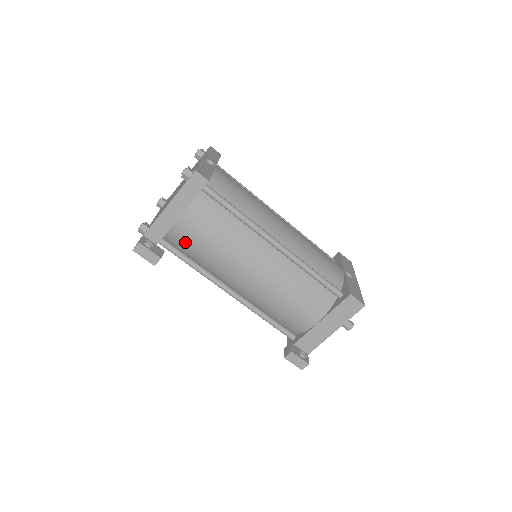
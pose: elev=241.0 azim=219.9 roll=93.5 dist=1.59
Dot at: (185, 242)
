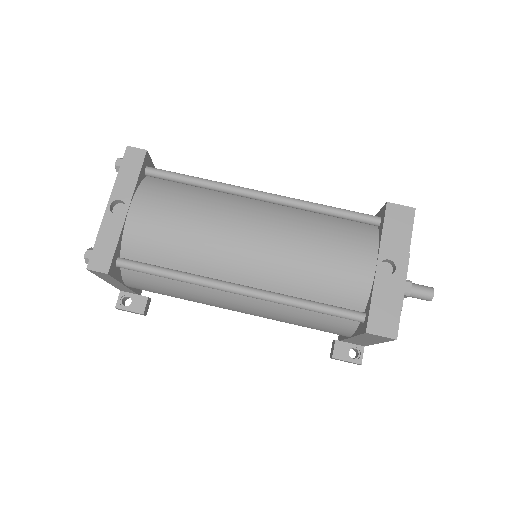
Dot at: occluded
